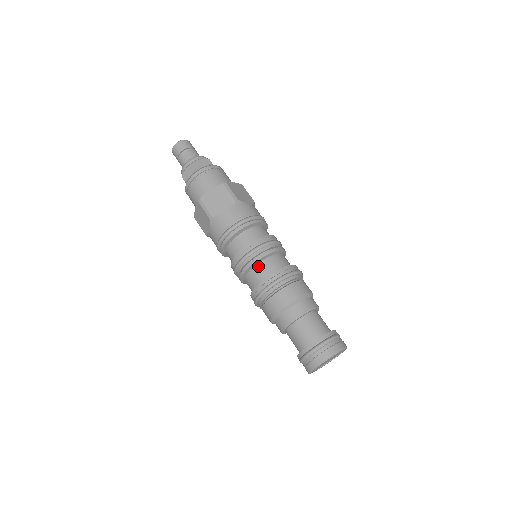
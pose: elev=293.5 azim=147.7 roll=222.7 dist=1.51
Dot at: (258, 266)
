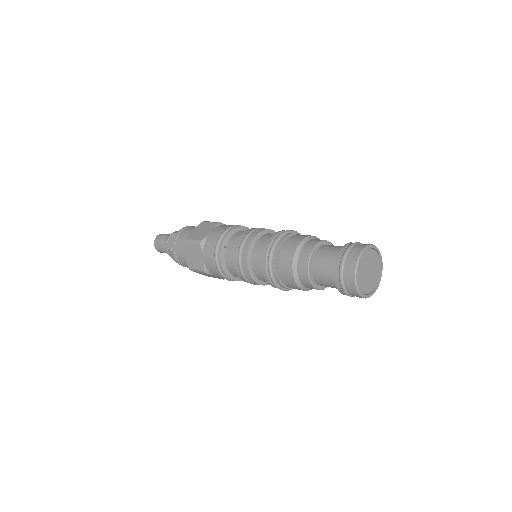
Dot at: (257, 243)
